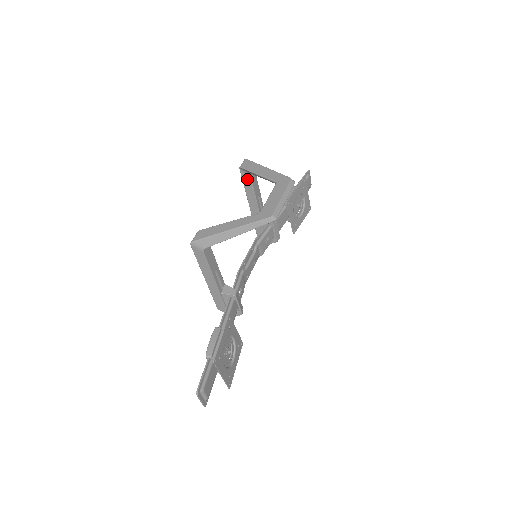
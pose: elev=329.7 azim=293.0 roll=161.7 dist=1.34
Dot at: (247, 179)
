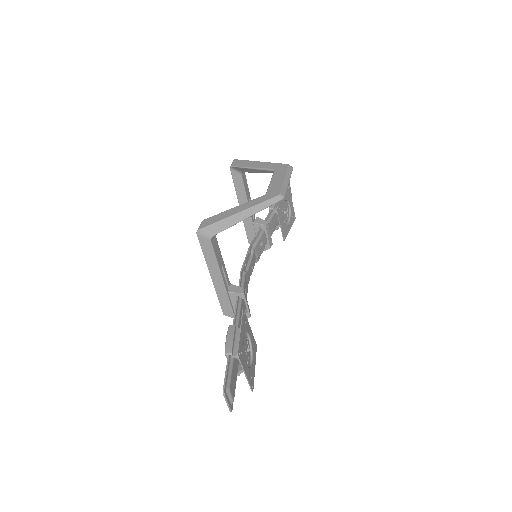
Dot at: (238, 179)
